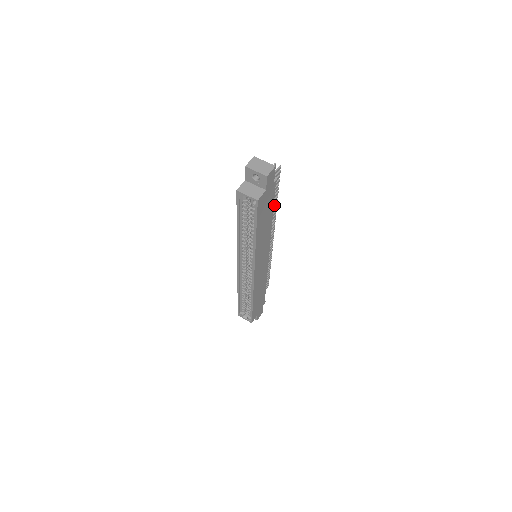
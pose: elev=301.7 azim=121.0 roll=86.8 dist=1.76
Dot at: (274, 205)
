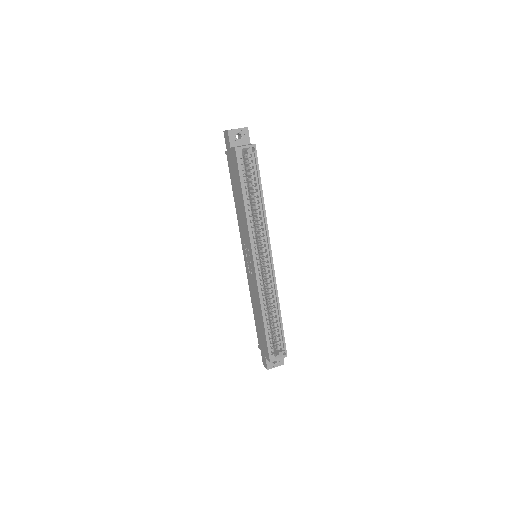
Dot at: occluded
